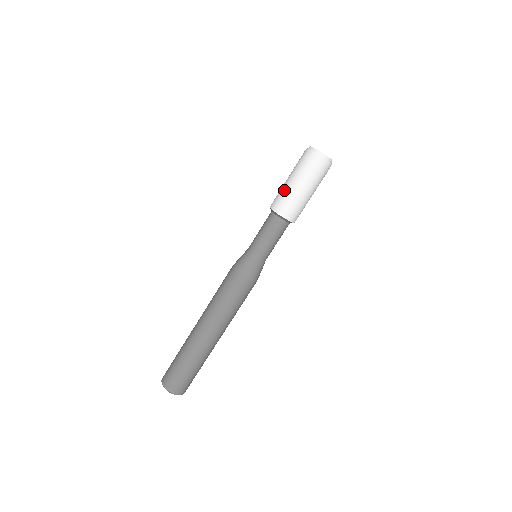
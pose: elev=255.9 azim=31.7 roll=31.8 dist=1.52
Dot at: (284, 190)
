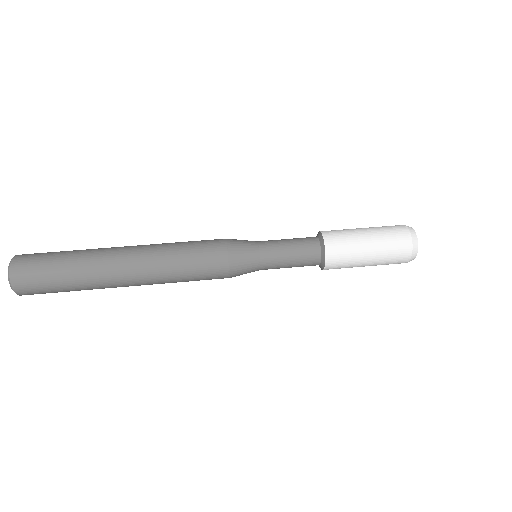
Dot at: (352, 232)
